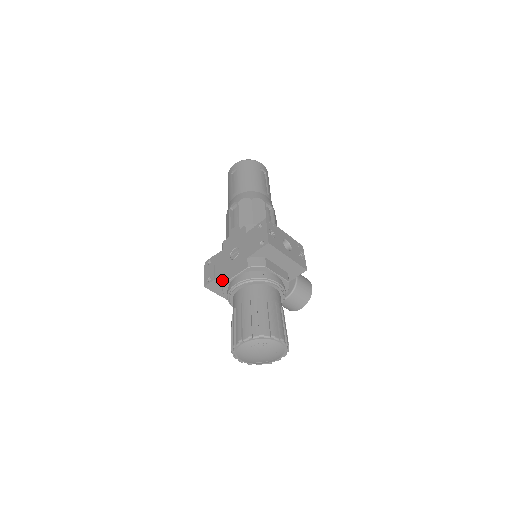
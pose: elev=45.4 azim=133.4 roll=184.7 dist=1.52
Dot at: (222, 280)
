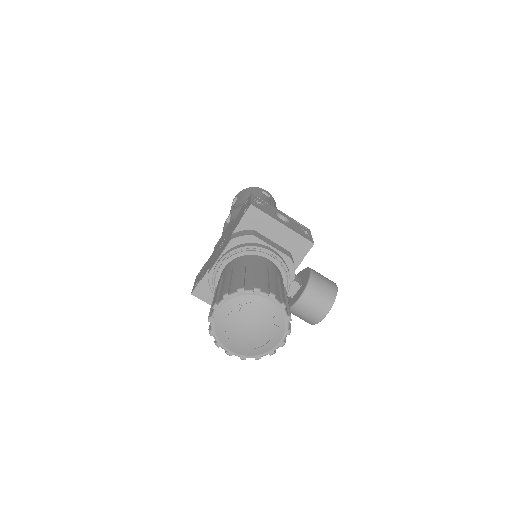
Dot at: occluded
